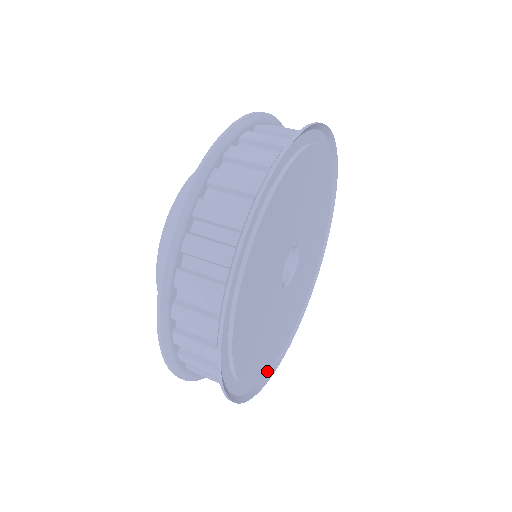
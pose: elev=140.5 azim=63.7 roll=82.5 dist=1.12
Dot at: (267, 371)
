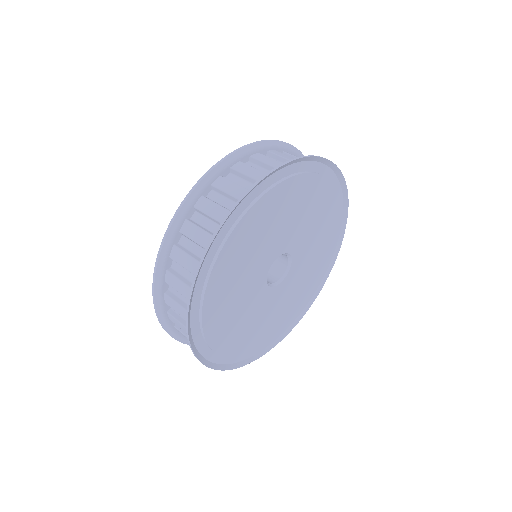
Dot at: (246, 354)
